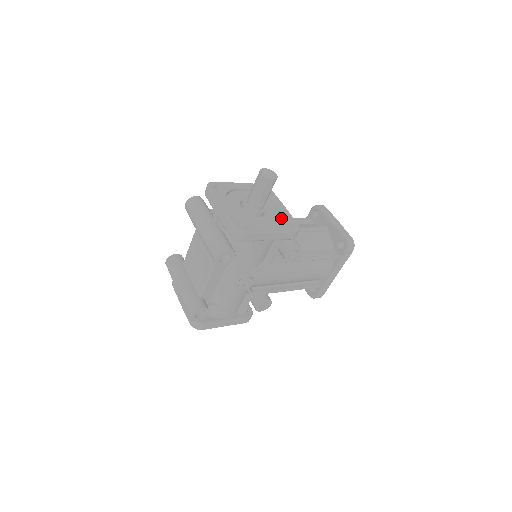
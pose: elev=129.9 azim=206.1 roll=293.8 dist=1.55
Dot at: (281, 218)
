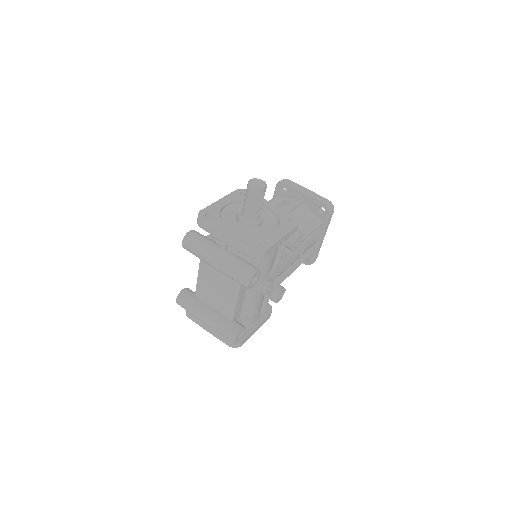
Dot at: (278, 217)
